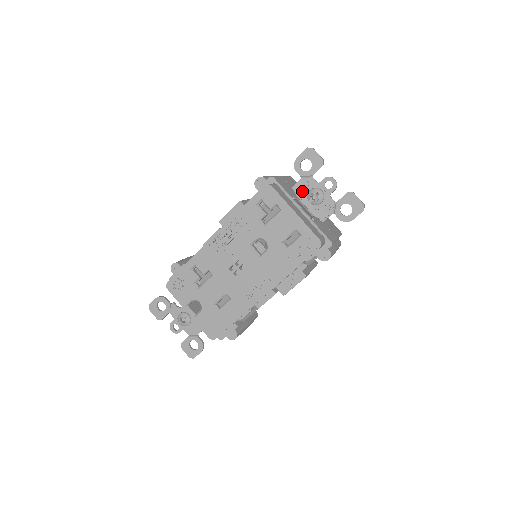
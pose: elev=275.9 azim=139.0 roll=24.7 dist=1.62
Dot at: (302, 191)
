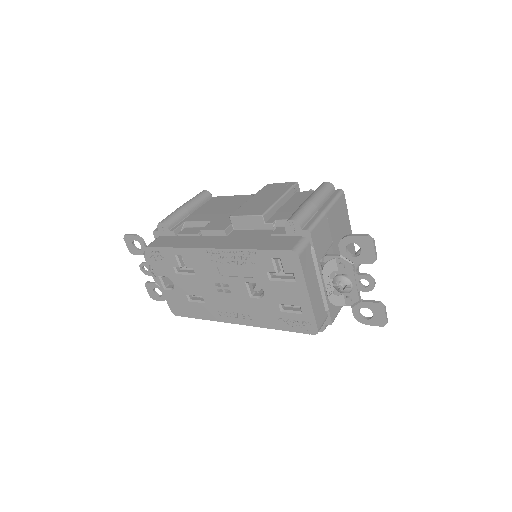
Dot at: (332, 270)
